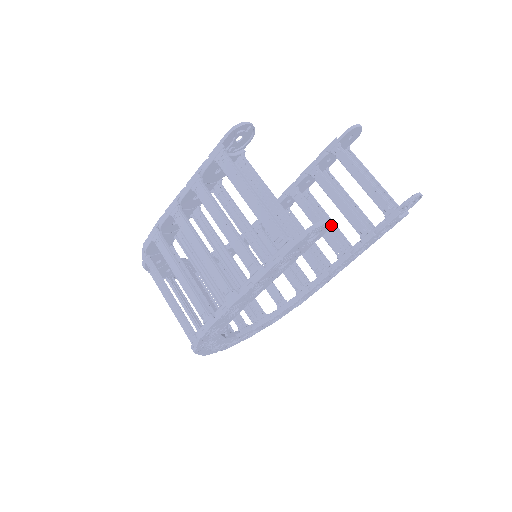
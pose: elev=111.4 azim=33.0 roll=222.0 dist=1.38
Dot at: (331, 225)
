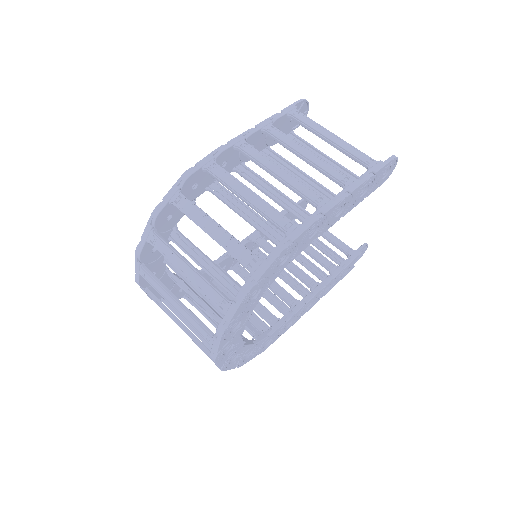
Dot at: (287, 276)
